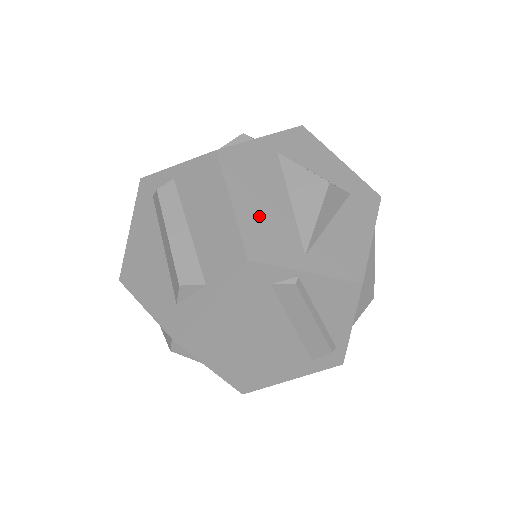
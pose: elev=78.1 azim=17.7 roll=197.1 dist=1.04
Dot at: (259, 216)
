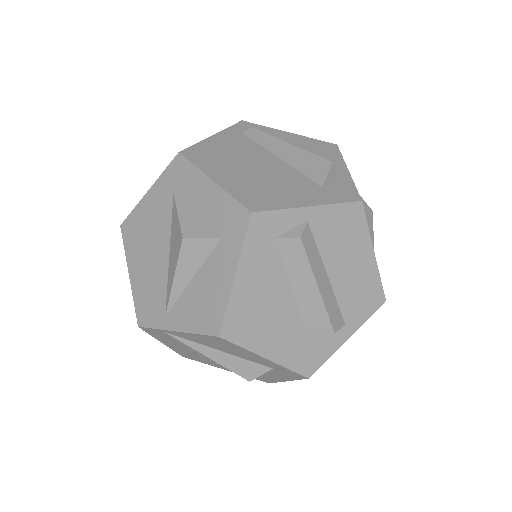
Dot at: occluded
